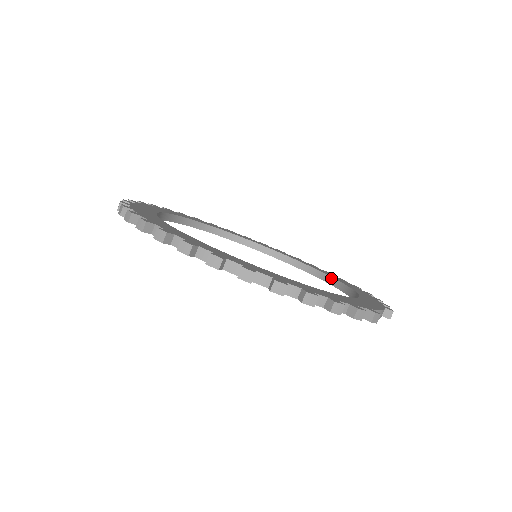
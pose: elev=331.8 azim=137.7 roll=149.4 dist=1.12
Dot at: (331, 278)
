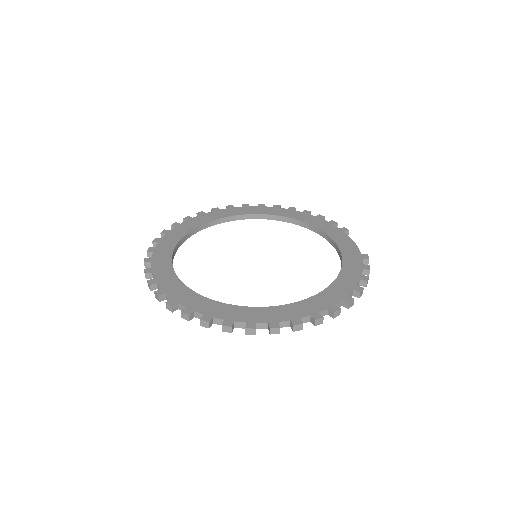
Dot at: (278, 217)
